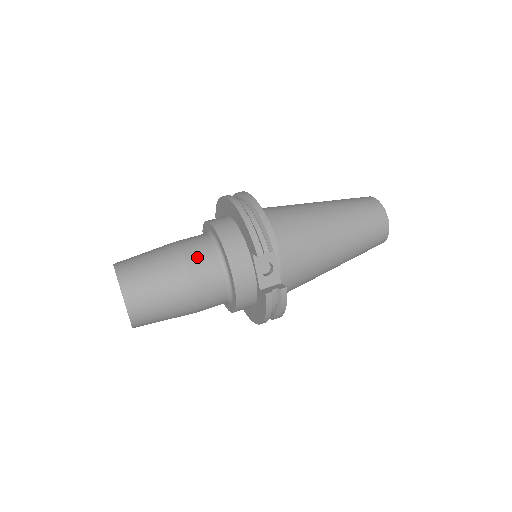
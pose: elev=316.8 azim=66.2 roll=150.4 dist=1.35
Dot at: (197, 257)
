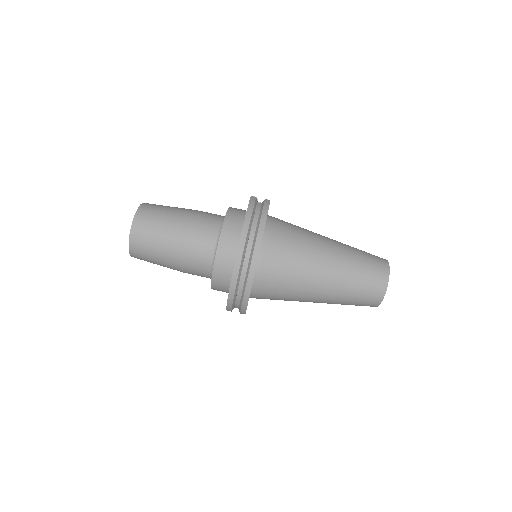
Dot at: (192, 271)
